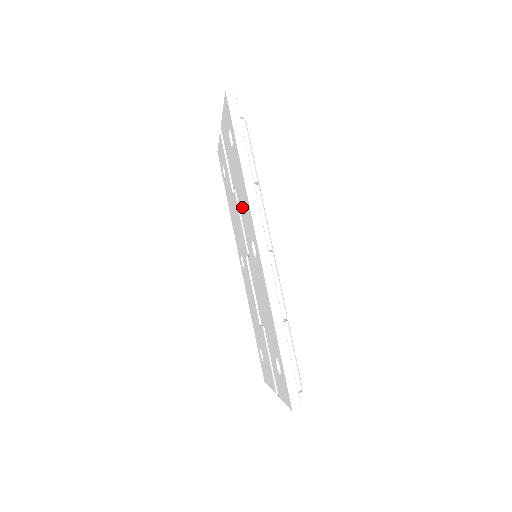
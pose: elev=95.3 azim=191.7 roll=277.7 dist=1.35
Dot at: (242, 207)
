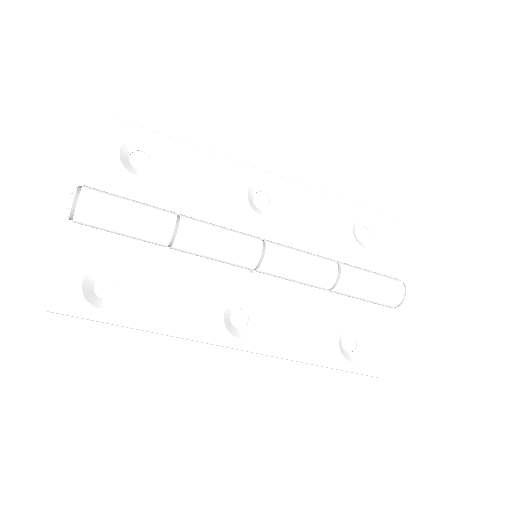
Dot at: occluded
